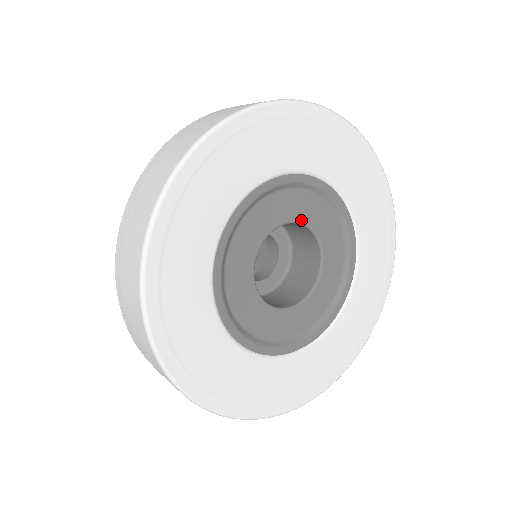
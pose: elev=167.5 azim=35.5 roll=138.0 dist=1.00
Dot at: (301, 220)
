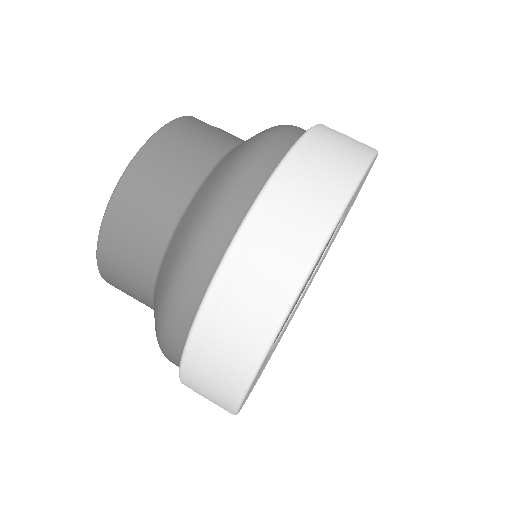
Dot at: occluded
